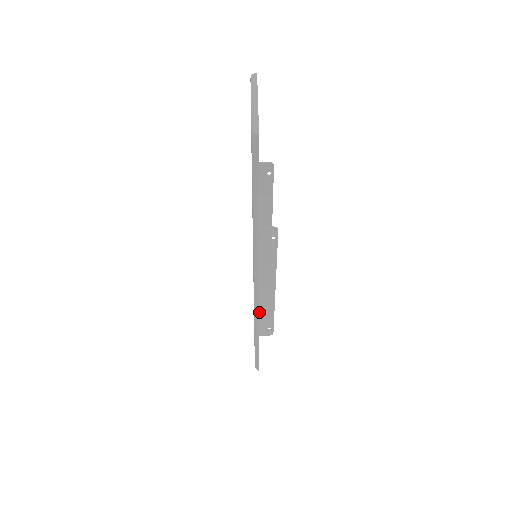
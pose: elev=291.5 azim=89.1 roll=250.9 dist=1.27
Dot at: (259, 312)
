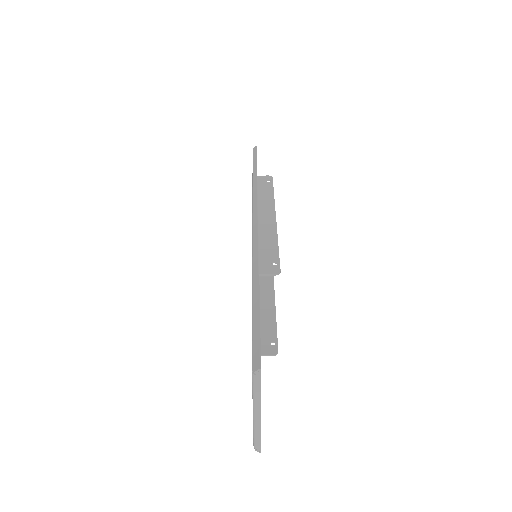
Dot at: occluded
